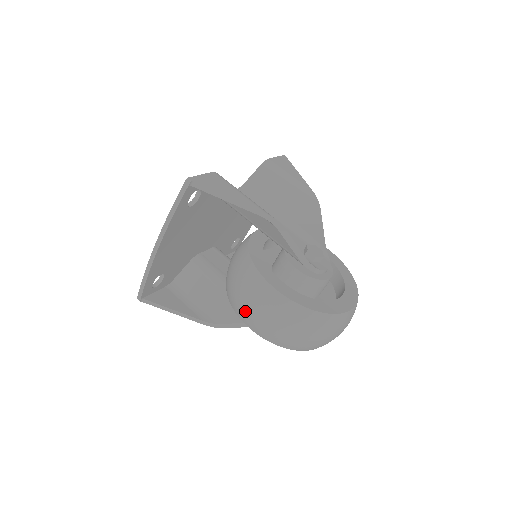
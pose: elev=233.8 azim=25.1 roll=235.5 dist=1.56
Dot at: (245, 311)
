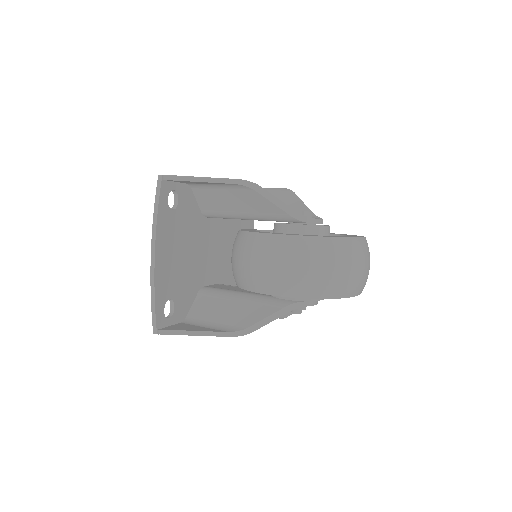
Dot at: (258, 276)
